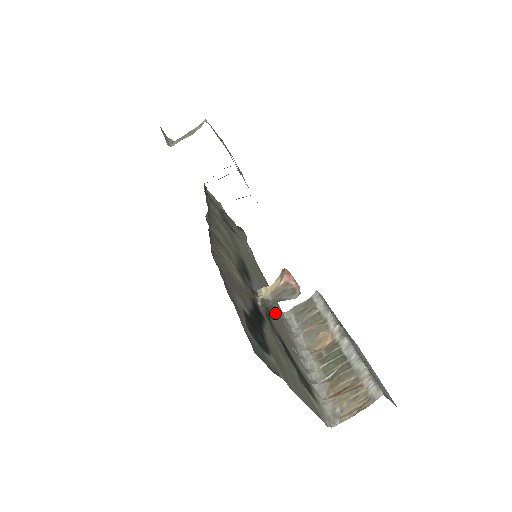
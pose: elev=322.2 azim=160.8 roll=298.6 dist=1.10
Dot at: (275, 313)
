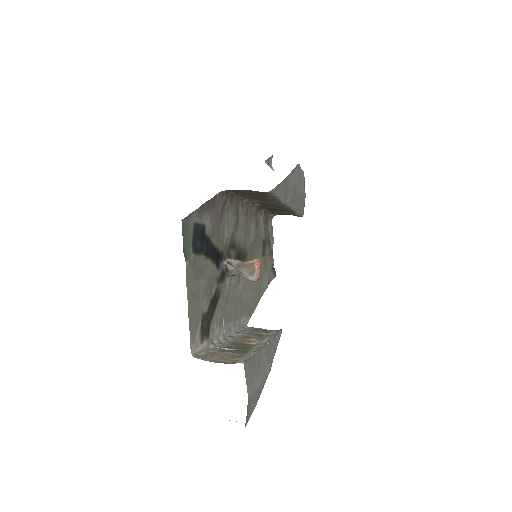
Dot at: (236, 302)
